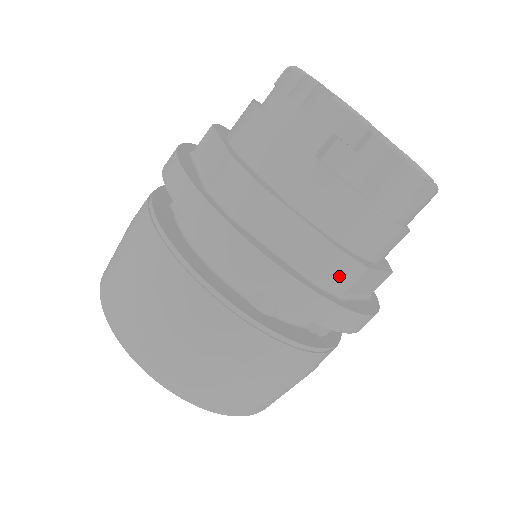
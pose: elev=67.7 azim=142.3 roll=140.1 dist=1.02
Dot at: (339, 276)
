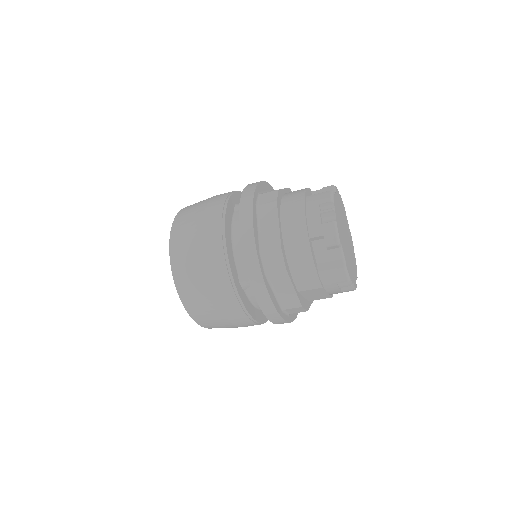
Dot at: occluded
